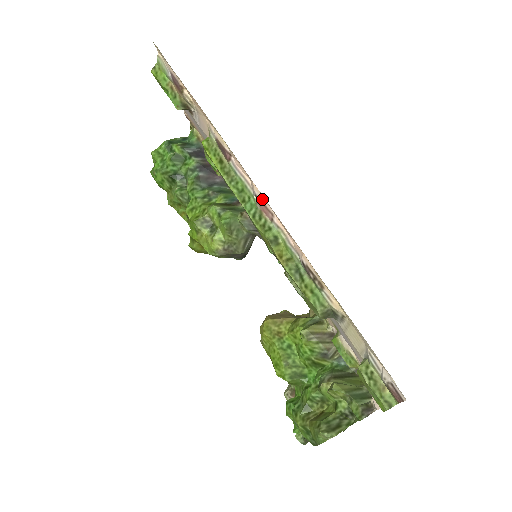
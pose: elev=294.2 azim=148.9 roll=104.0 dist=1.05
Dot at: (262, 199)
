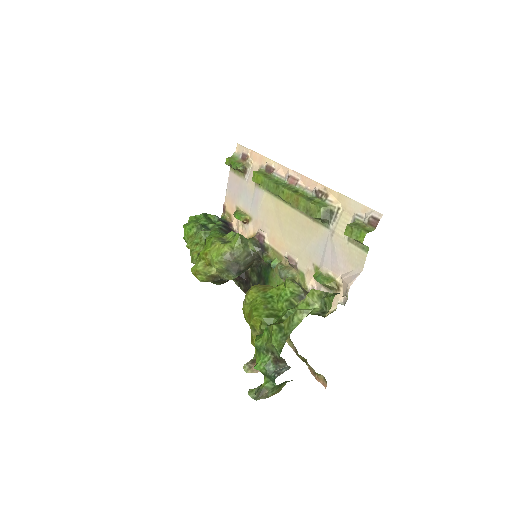
Dot at: (293, 175)
